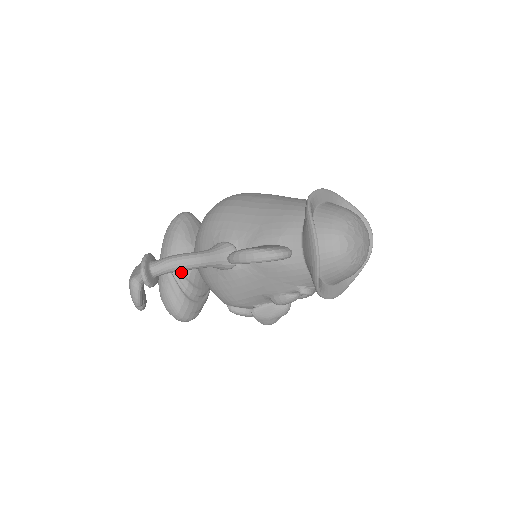
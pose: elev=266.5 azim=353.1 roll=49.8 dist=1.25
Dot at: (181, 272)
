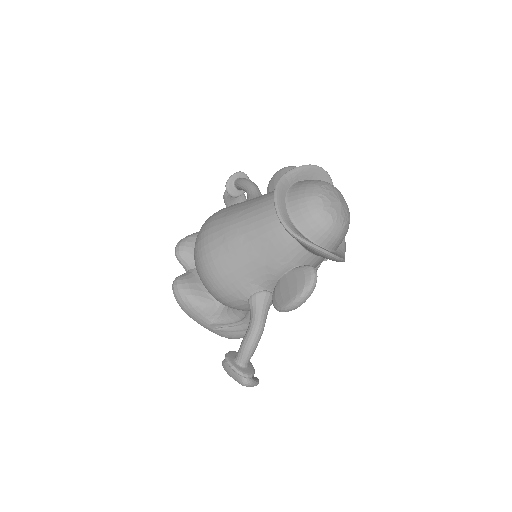
Dot at: (229, 320)
